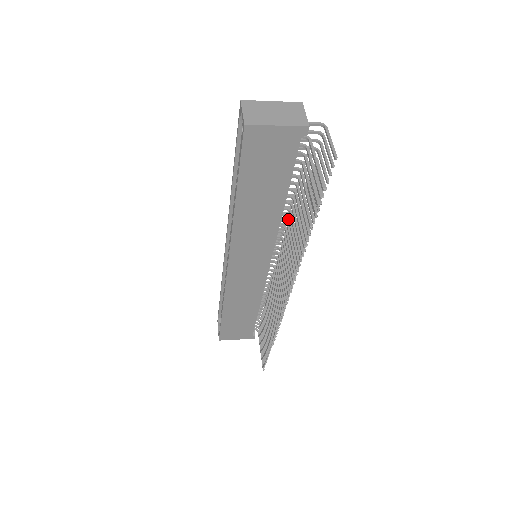
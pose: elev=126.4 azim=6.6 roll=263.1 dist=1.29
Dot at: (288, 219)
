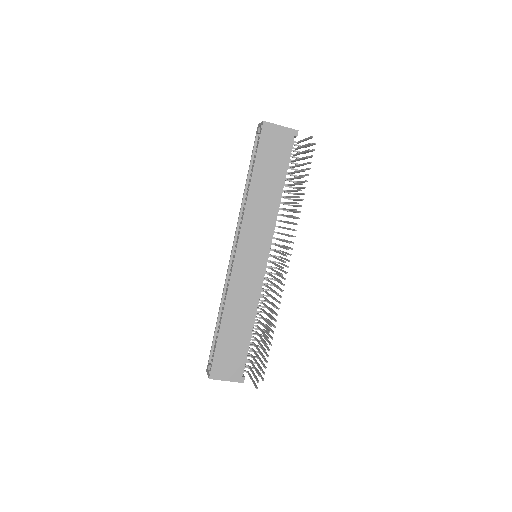
Dot at: (283, 209)
